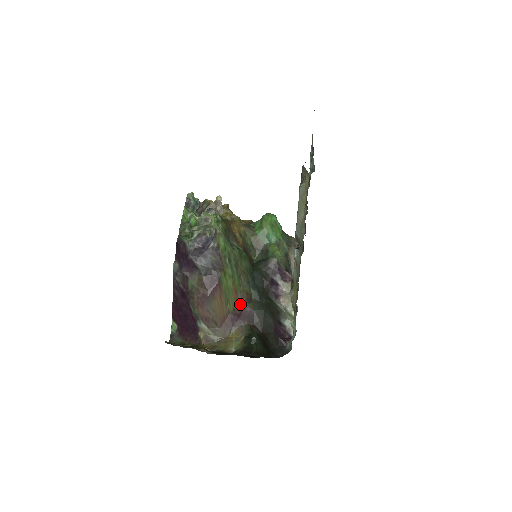
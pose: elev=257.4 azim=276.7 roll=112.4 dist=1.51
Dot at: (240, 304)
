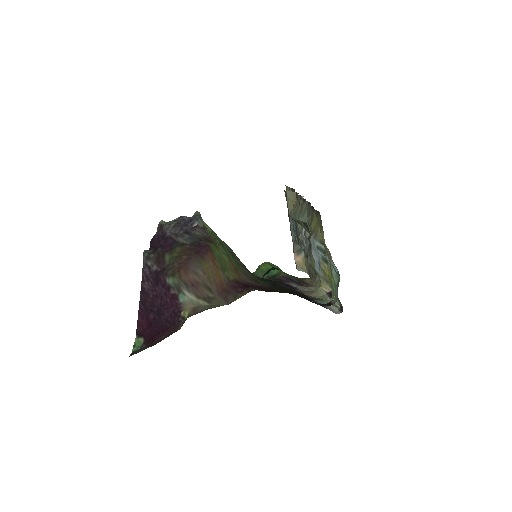
Dot at: (244, 279)
